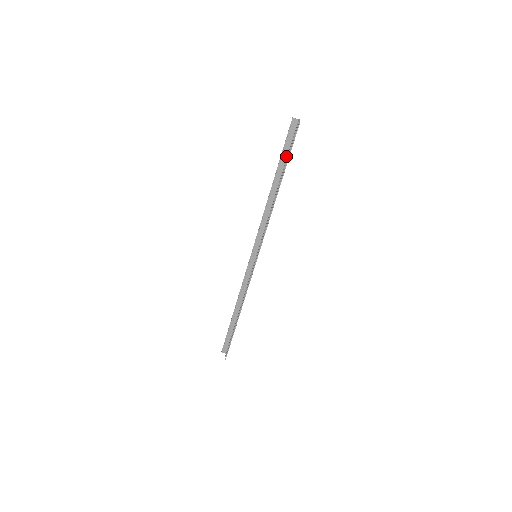
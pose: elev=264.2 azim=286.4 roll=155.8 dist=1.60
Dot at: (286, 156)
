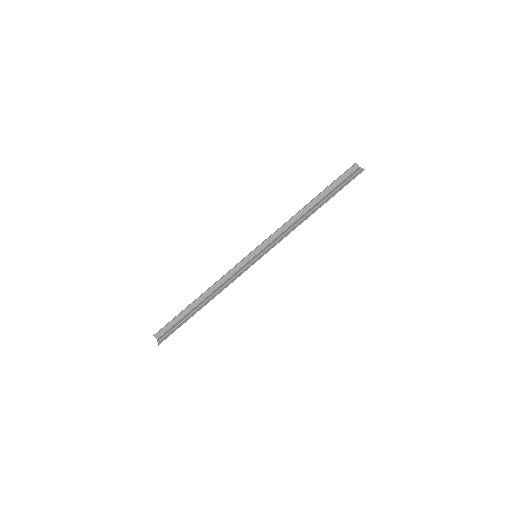
Dot at: (333, 187)
